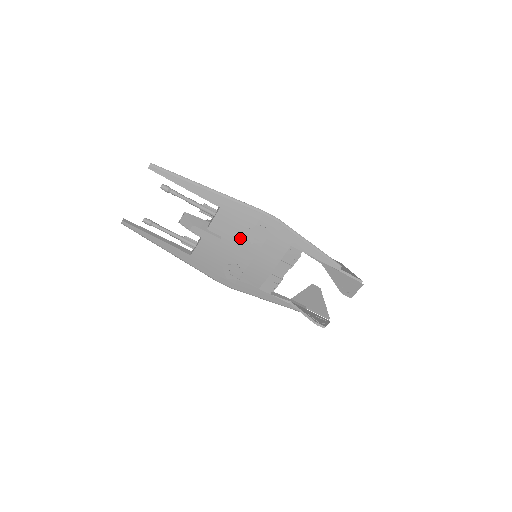
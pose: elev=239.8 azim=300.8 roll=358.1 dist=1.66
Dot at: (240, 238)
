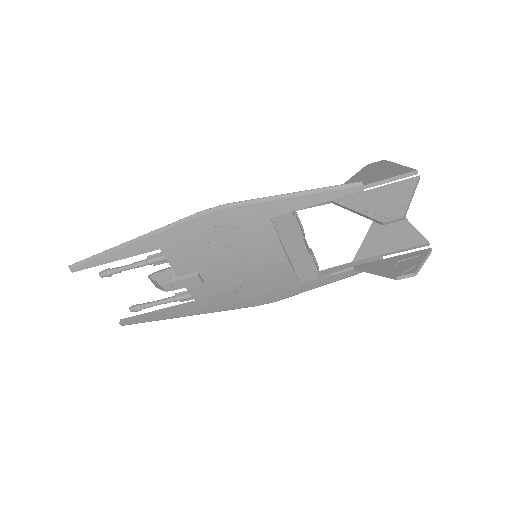
Dot at: (213, 258)
